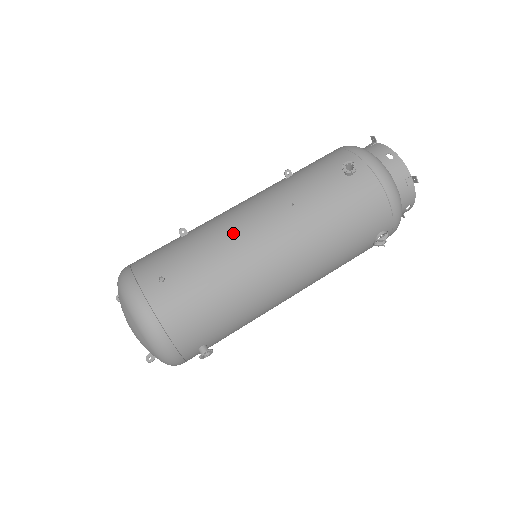
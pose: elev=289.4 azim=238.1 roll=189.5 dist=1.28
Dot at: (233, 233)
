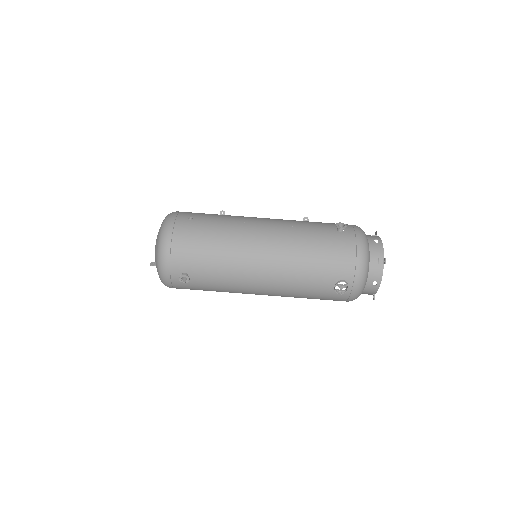
Dot at: (247, 221)
